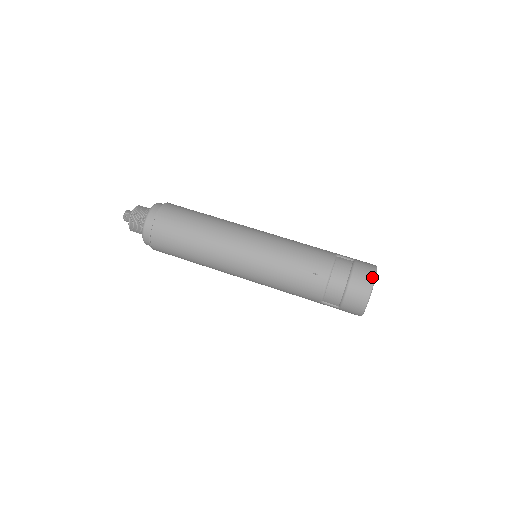
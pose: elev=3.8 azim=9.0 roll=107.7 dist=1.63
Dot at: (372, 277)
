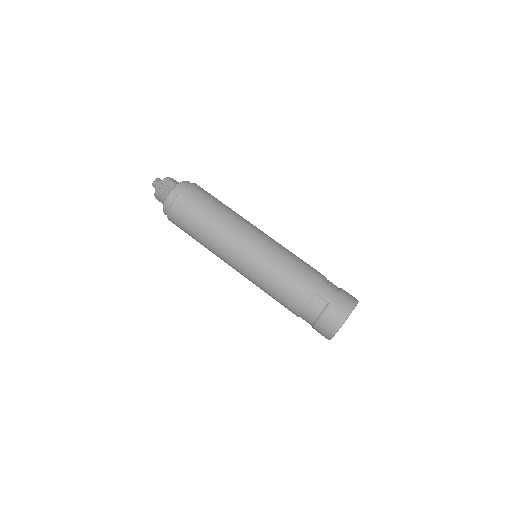
Dot at: (335, 329)
